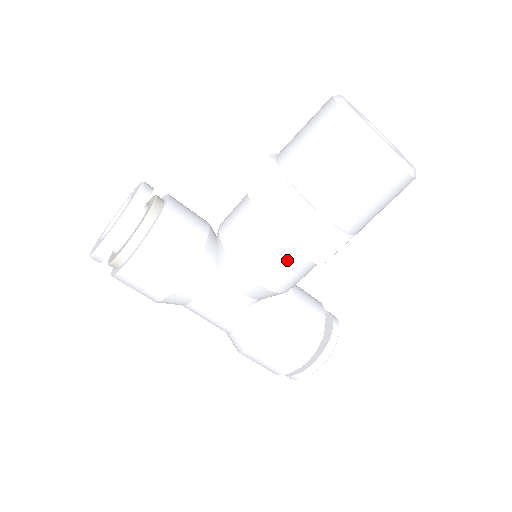
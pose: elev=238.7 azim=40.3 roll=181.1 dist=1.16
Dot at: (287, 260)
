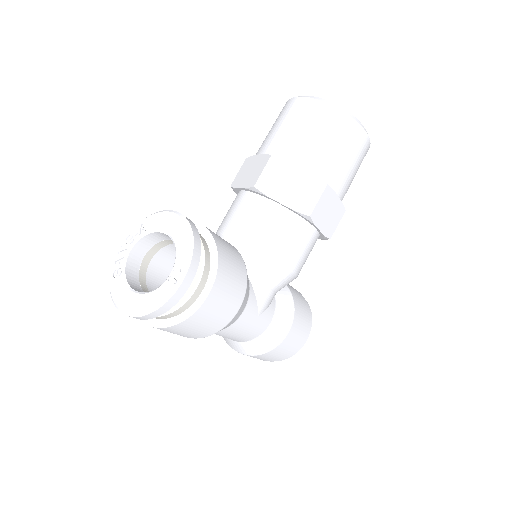
Dot at: (311, 242)
